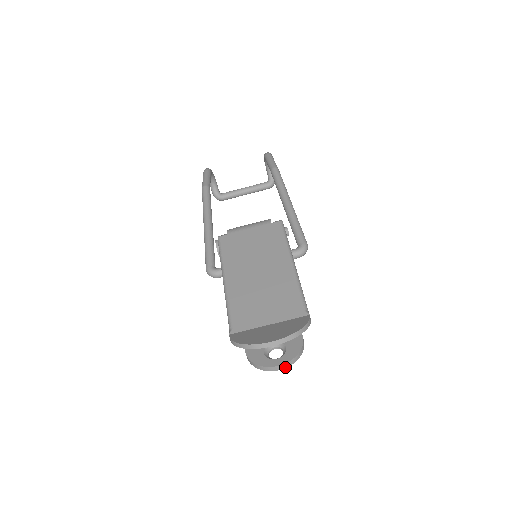
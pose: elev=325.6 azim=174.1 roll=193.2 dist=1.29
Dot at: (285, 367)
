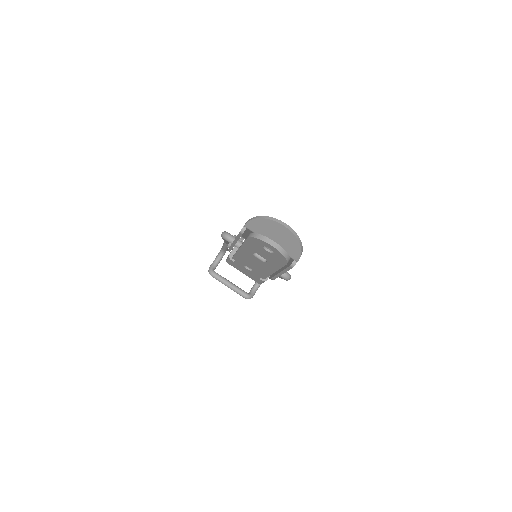
Dot at: (277, 248)
